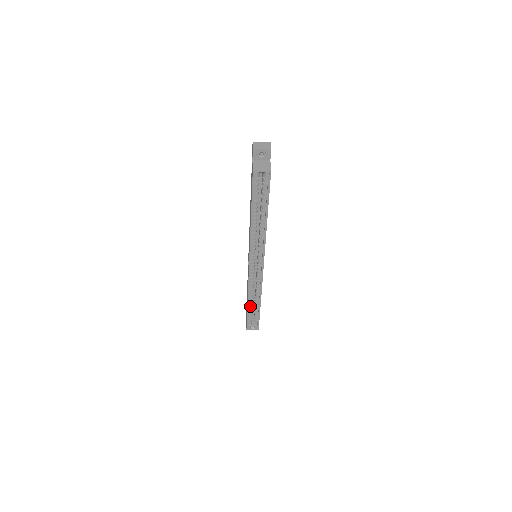
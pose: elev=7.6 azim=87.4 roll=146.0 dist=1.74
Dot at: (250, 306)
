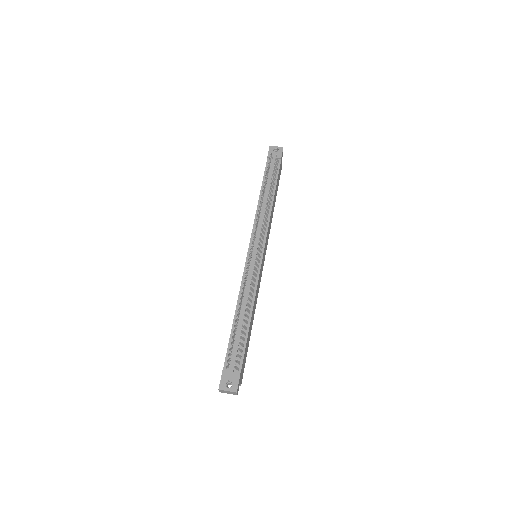
Dot at: occluded
